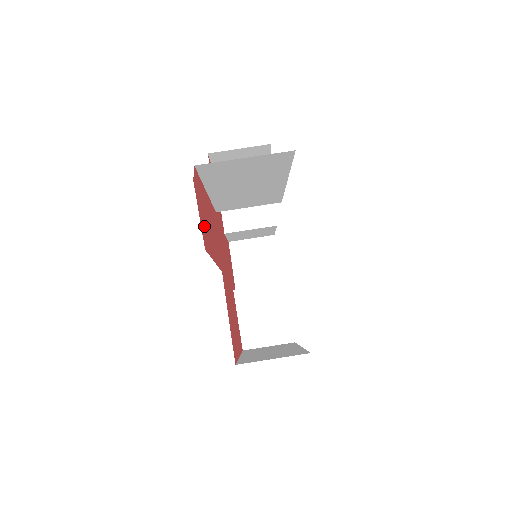
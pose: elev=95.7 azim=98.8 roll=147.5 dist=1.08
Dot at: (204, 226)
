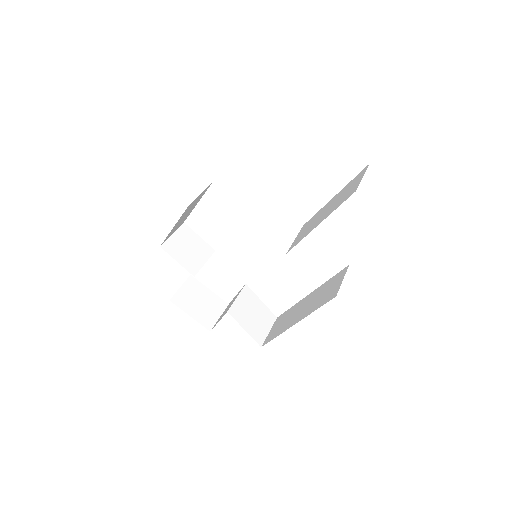
Dot at: occluded
